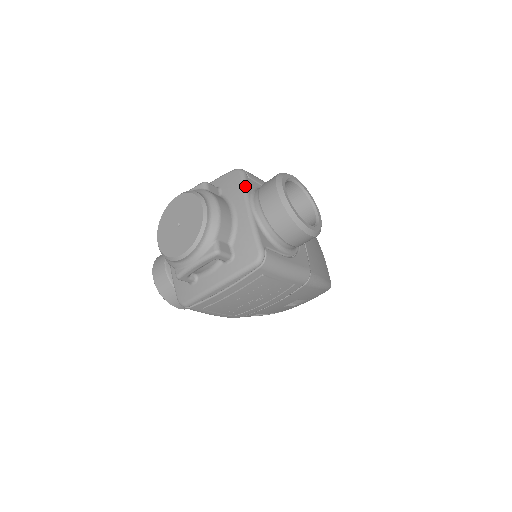
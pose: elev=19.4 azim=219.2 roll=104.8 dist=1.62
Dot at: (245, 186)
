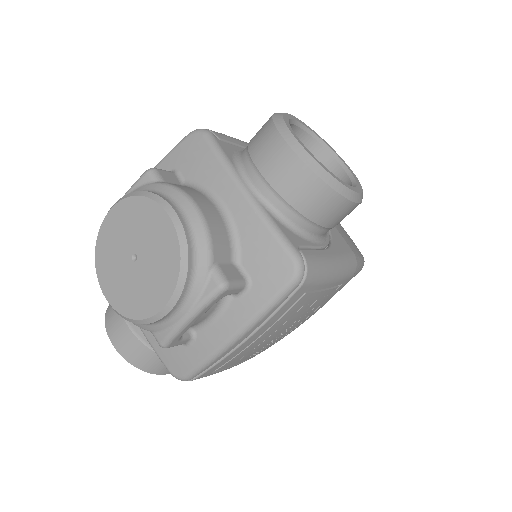
Dot at: (222, 155)
